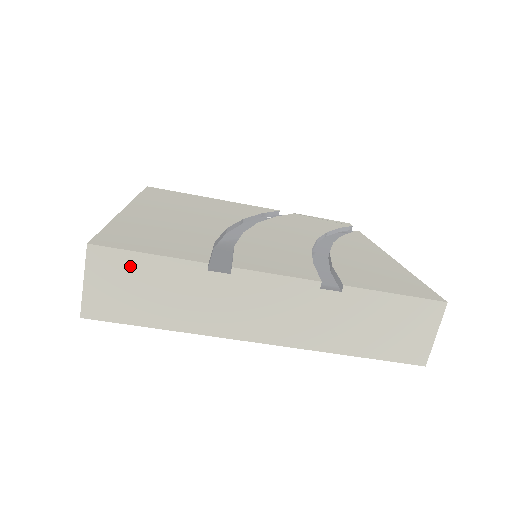
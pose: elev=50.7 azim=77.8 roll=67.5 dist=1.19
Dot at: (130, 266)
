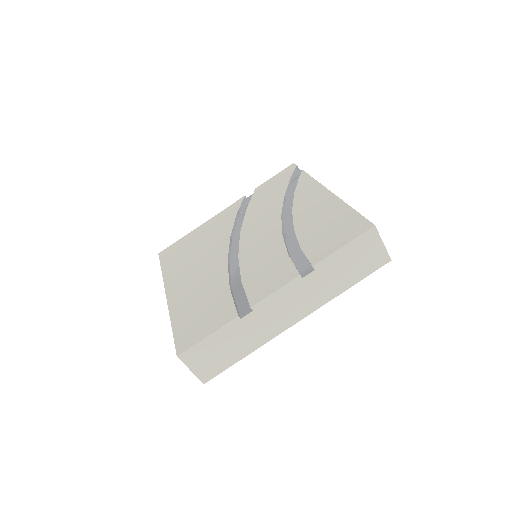
Dot at: (204, 348)
